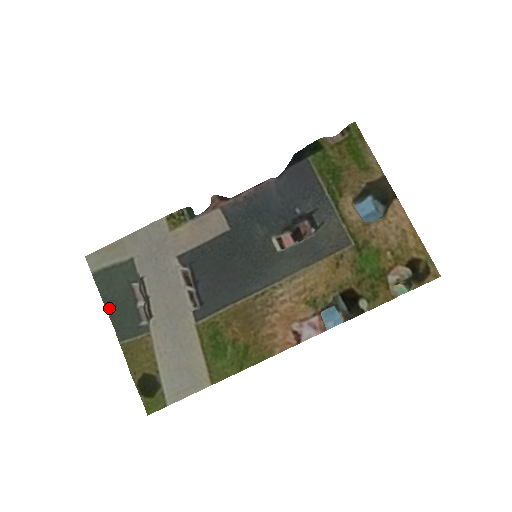
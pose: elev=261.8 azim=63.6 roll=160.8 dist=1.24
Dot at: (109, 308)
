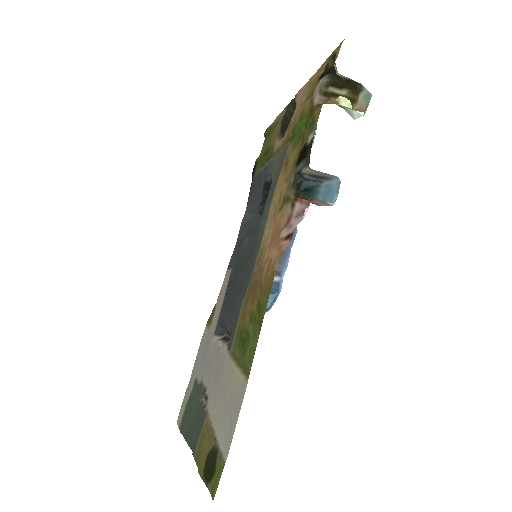
Dot at: (188, 439)
